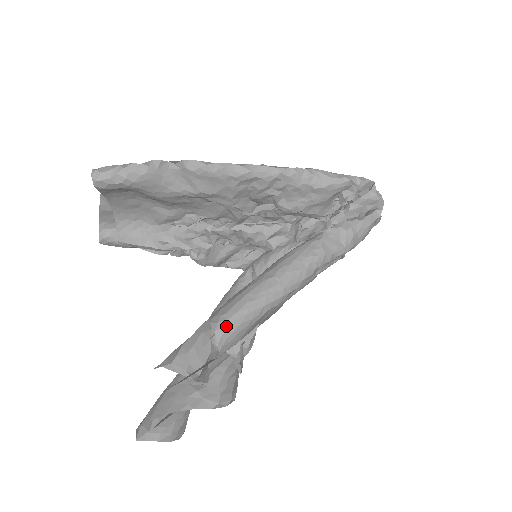
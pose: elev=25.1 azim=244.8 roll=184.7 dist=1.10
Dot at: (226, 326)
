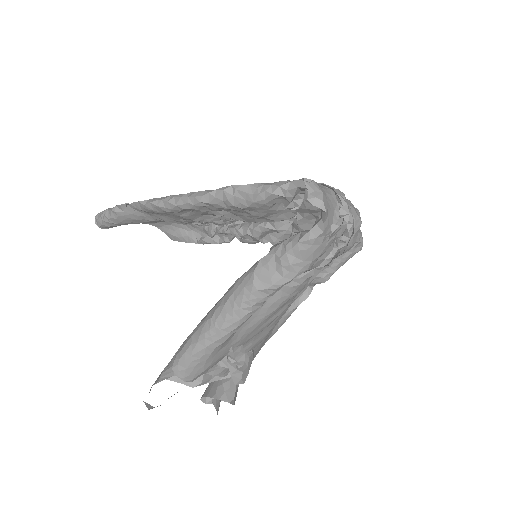
Dot at: (179, 365)
